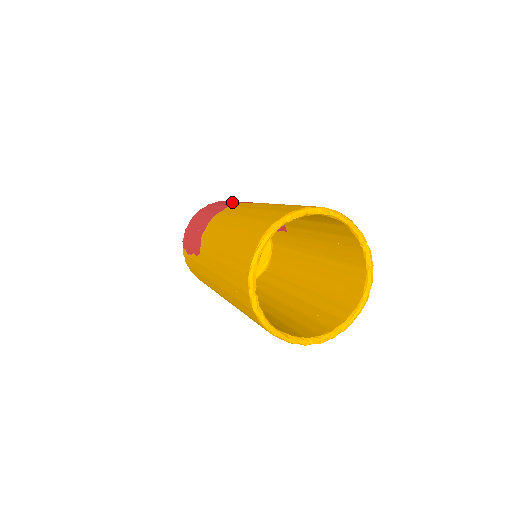
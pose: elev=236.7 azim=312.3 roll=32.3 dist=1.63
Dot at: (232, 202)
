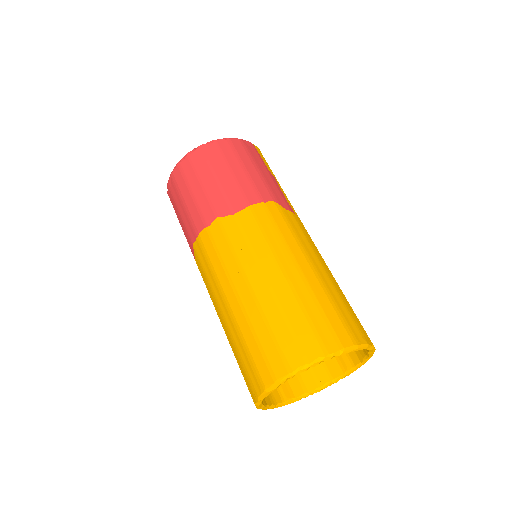
Dot at: (219, 189)
